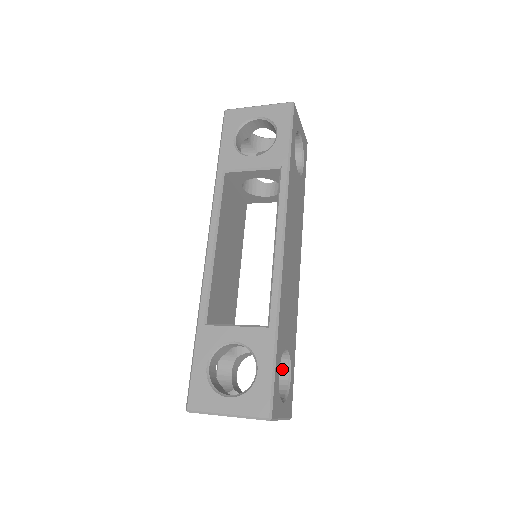
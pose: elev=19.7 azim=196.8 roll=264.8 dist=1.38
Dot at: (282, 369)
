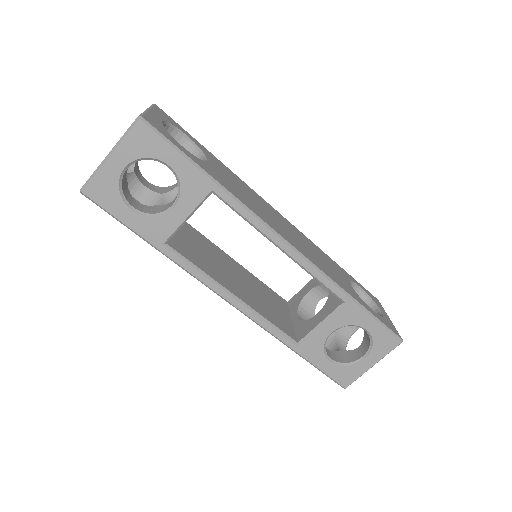
Dot at: occluded
